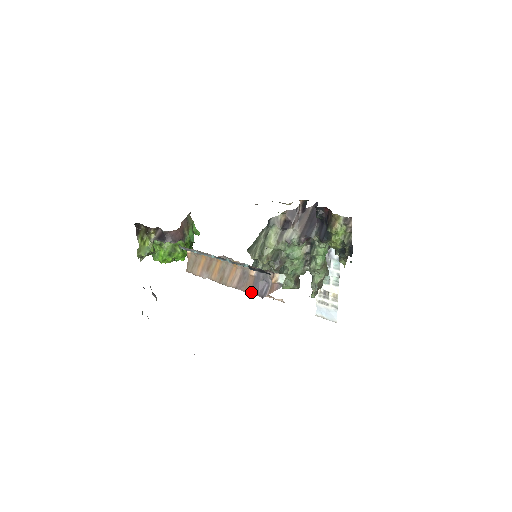
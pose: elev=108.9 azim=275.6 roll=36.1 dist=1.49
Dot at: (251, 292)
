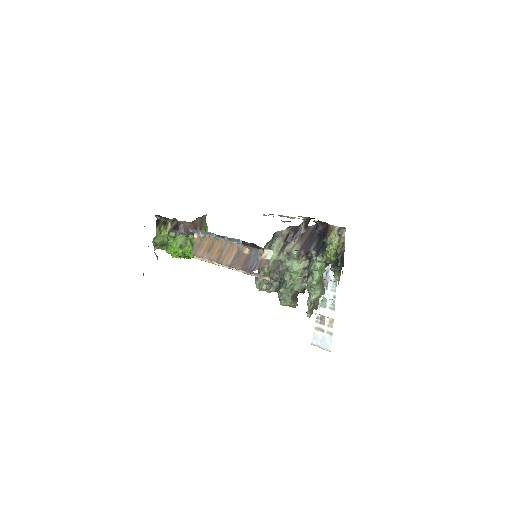
Dot at: (242, 268)
